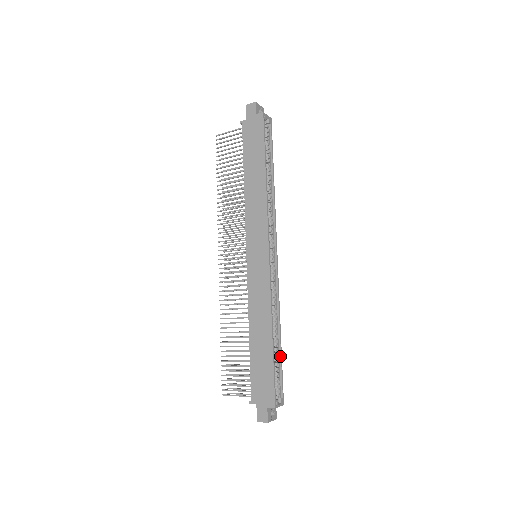
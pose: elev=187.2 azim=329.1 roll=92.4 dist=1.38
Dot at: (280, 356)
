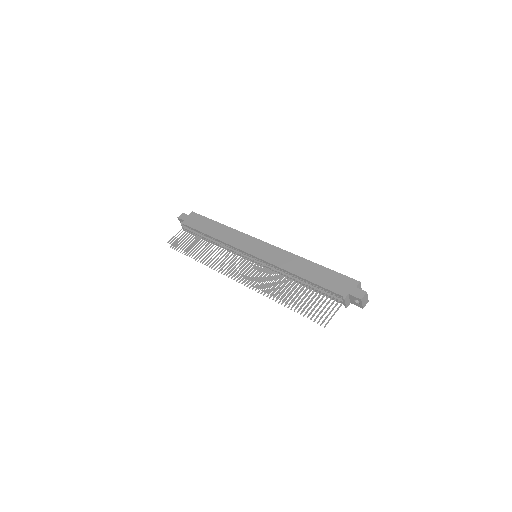
Dot at: occluded
